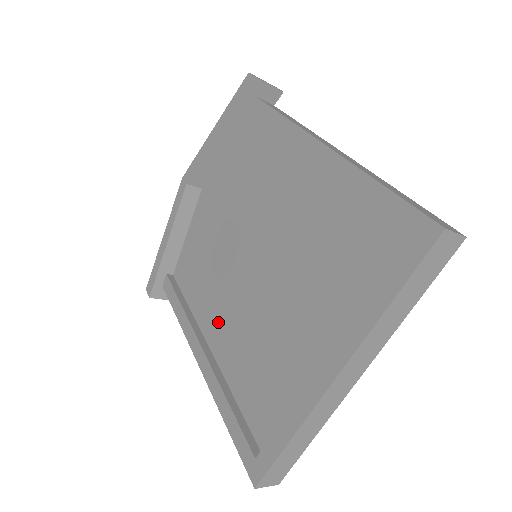
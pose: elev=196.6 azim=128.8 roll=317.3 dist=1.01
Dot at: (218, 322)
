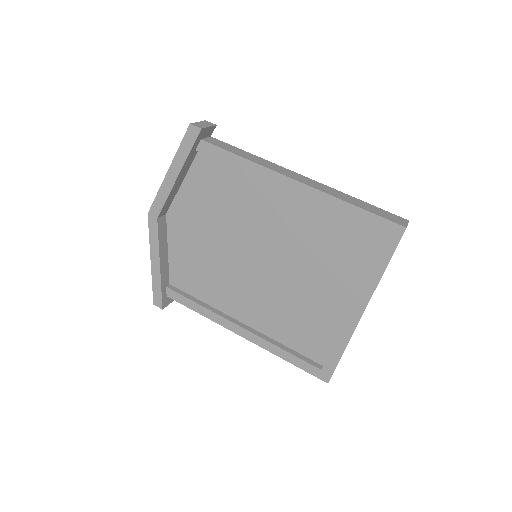
Dot at: (243, 306)
